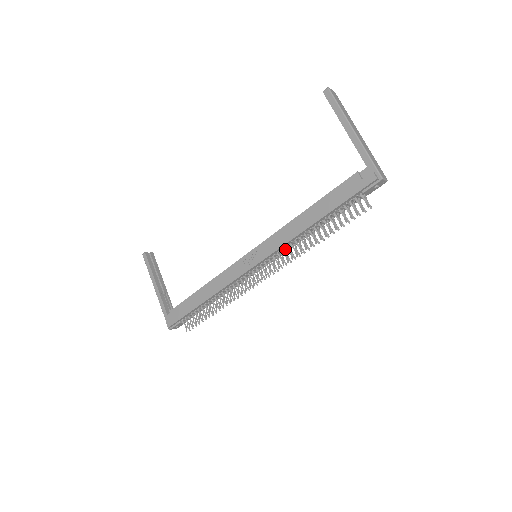
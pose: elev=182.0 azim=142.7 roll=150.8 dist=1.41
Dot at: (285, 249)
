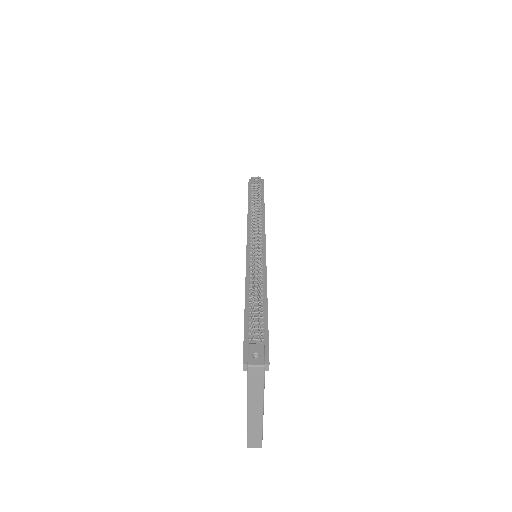
Dot at: occluded
